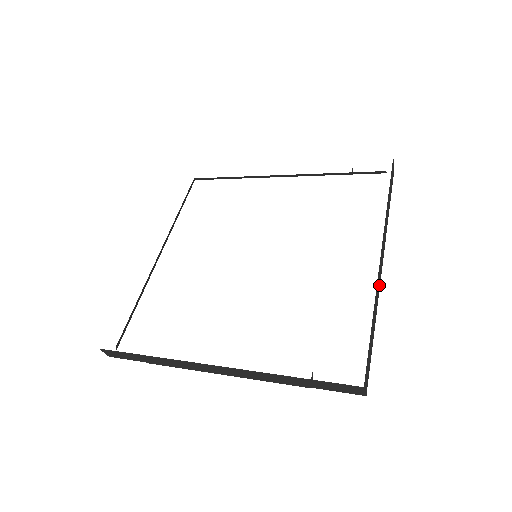
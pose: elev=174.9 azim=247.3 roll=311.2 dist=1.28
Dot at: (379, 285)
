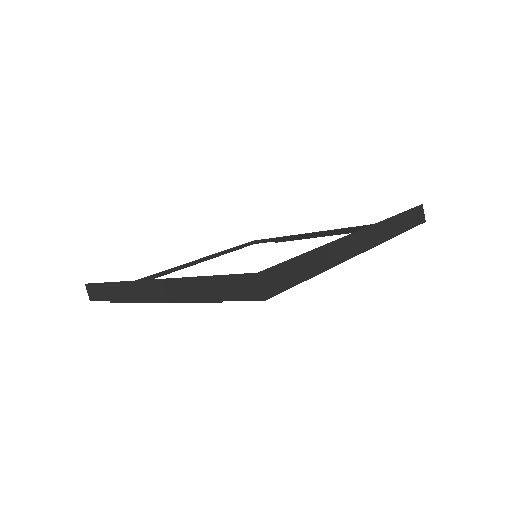
Dot at: (347, 255)
